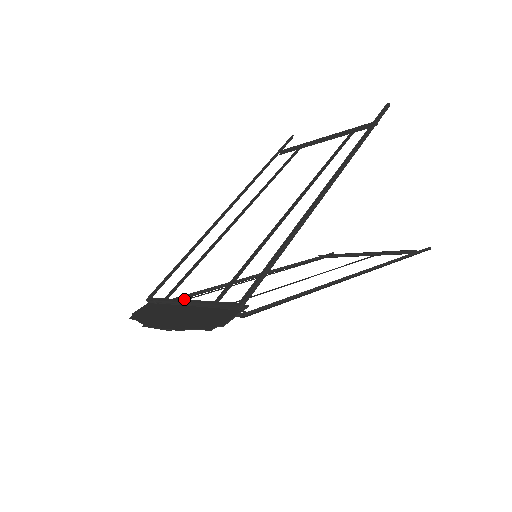
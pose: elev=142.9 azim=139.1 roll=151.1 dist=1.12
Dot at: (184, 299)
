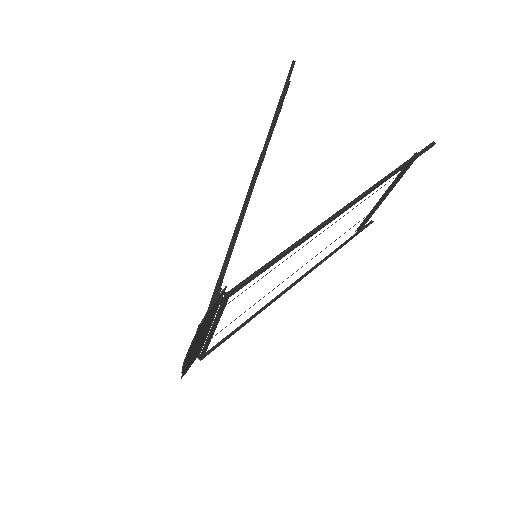
Dot at: occluded
